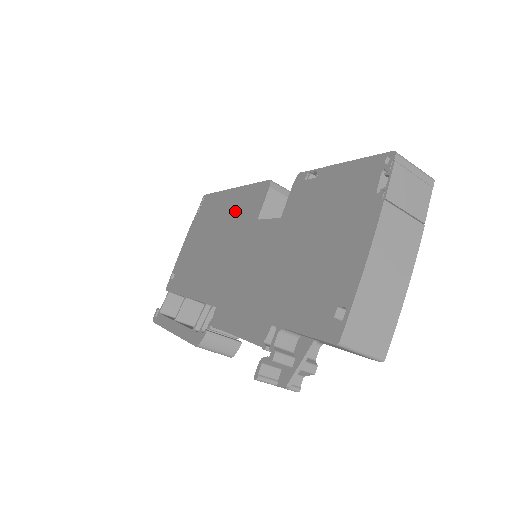
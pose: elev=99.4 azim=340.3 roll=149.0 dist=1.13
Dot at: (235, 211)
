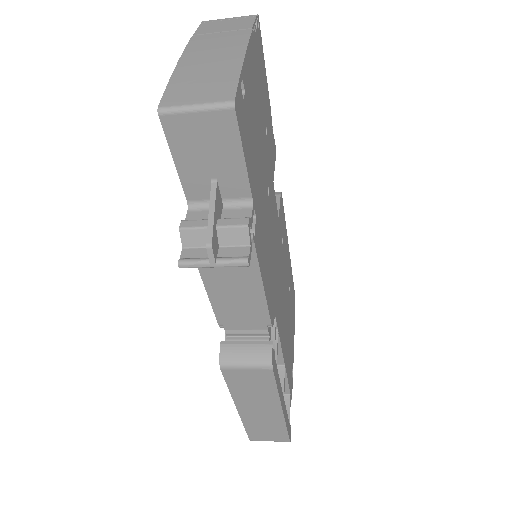
Dot at: occluded
